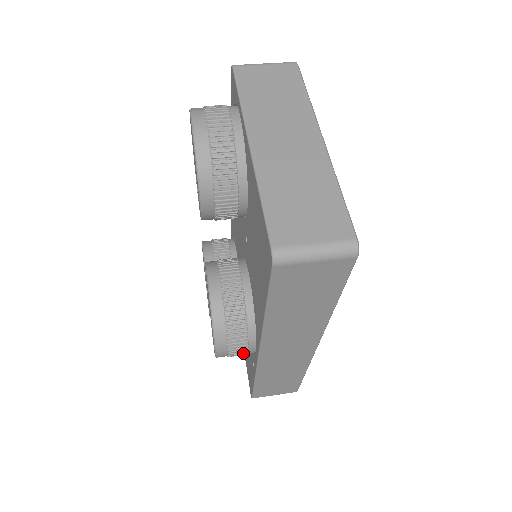
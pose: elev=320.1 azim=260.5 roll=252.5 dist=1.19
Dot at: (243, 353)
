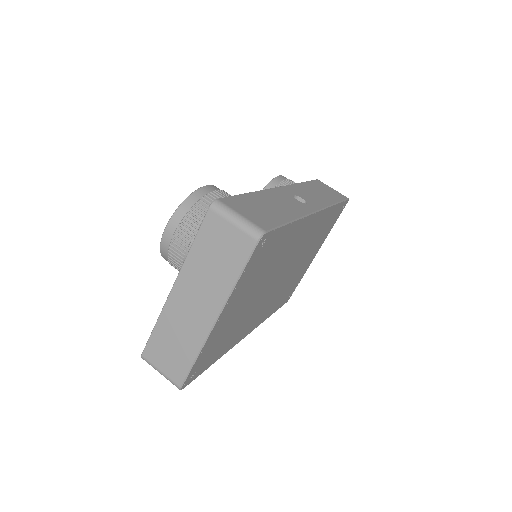
Dot at: occluded
